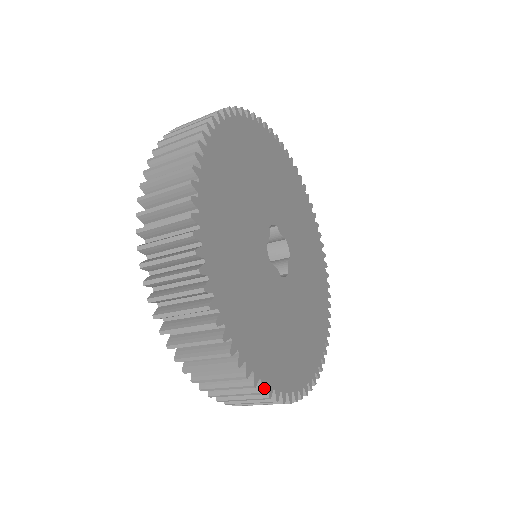
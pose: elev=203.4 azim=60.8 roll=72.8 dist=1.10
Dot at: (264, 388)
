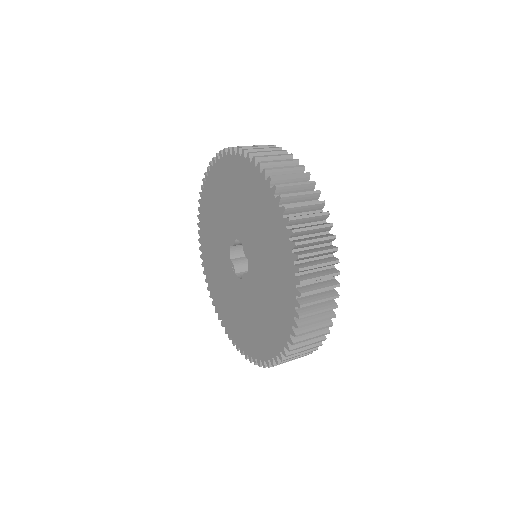
Dot at: occluded
